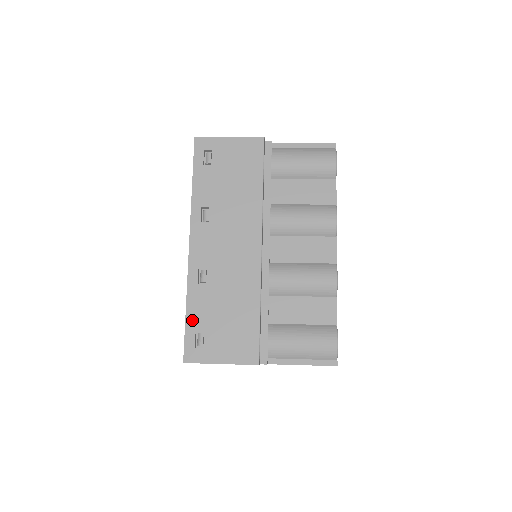
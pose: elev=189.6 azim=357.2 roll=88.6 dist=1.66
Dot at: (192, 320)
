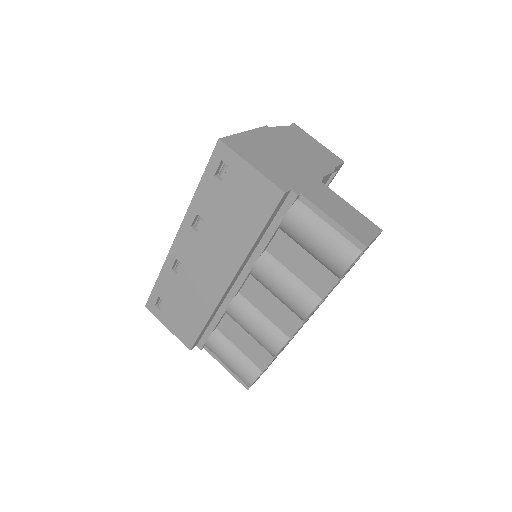
Dot at: (159, 288)
